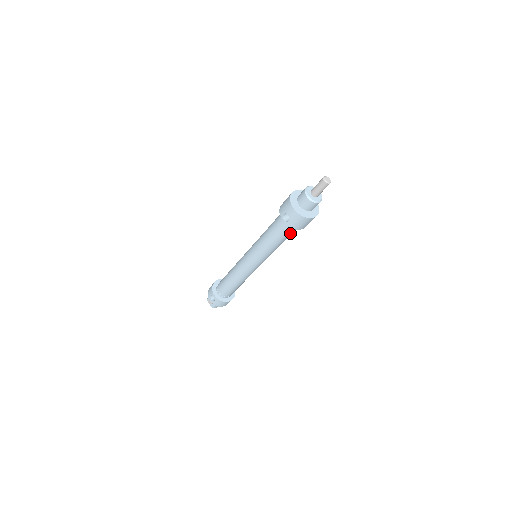
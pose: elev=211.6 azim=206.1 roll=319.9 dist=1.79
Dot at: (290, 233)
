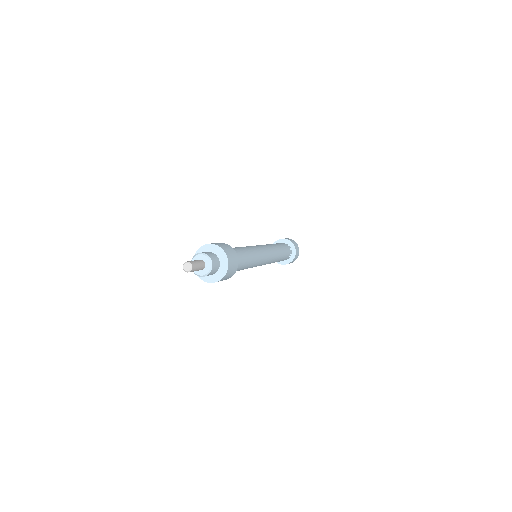
Dot at: occluded
